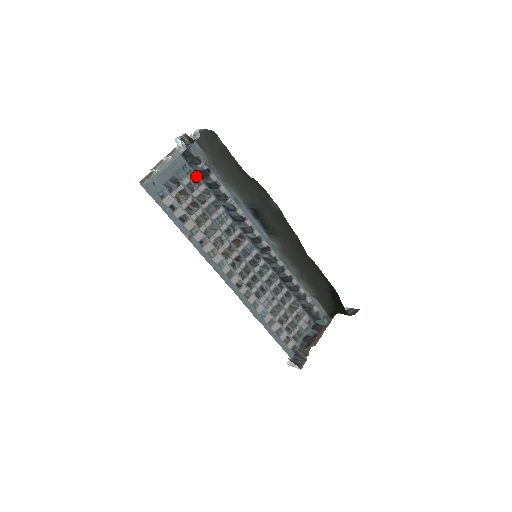
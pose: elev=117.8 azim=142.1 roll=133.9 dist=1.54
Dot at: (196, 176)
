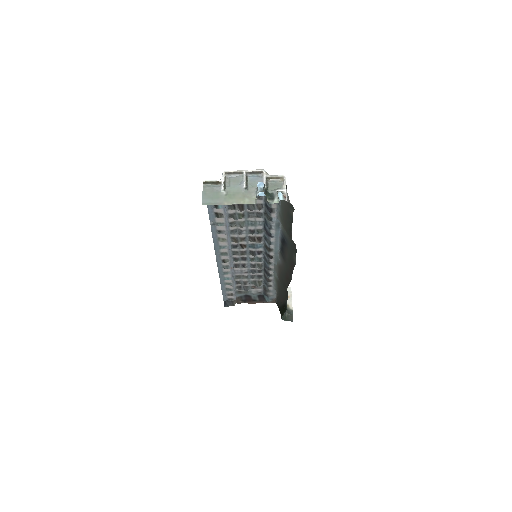
Dot at: occluded
